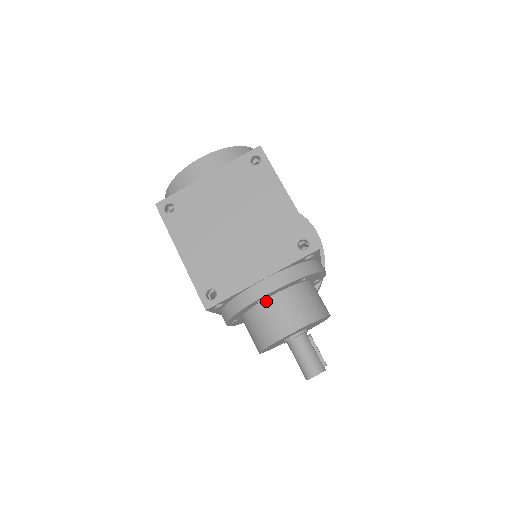
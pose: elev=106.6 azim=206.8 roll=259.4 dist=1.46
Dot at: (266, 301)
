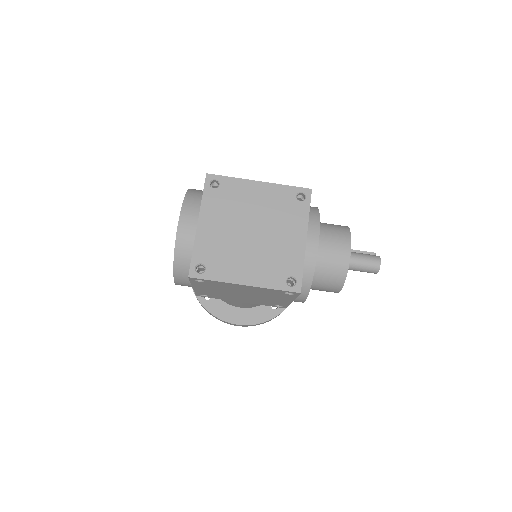
Dot at: occluded
